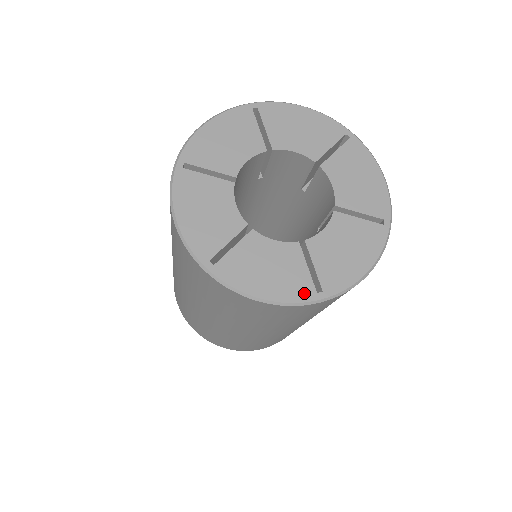
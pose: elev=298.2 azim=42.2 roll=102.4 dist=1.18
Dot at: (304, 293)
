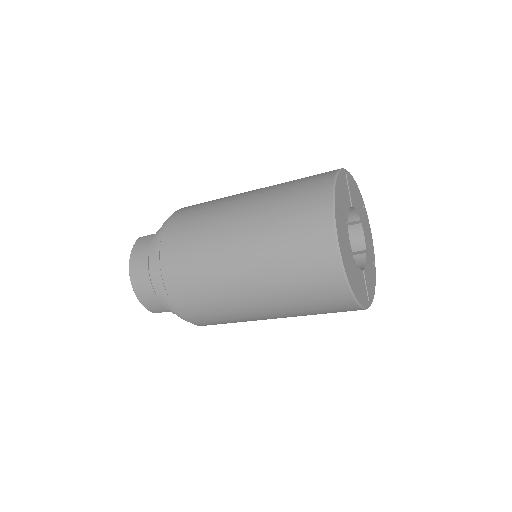
Dot at: (374, 271)
